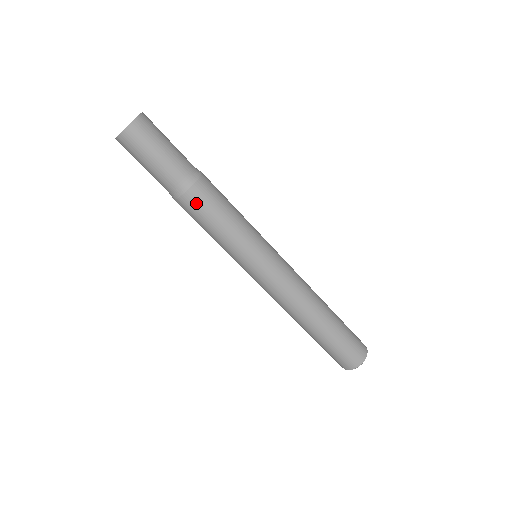
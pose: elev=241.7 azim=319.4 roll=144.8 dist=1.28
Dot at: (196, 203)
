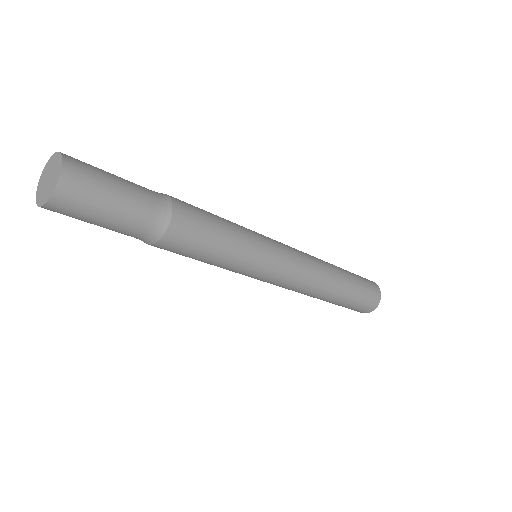
Dot at: (176, 246)
